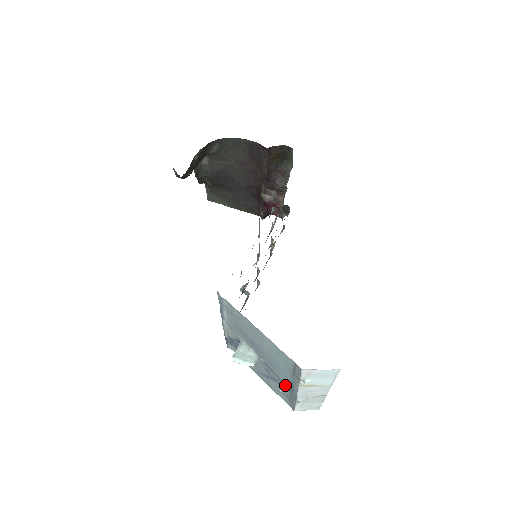
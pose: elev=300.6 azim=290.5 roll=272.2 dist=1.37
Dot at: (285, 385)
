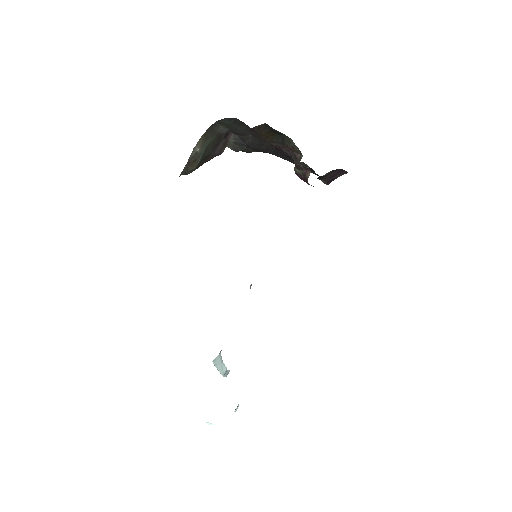
Dot at: occluded
